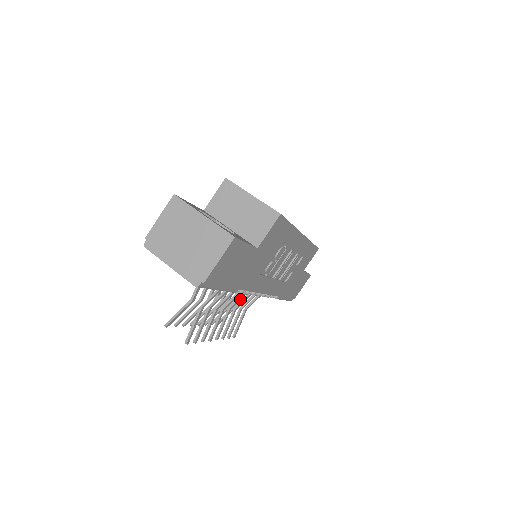
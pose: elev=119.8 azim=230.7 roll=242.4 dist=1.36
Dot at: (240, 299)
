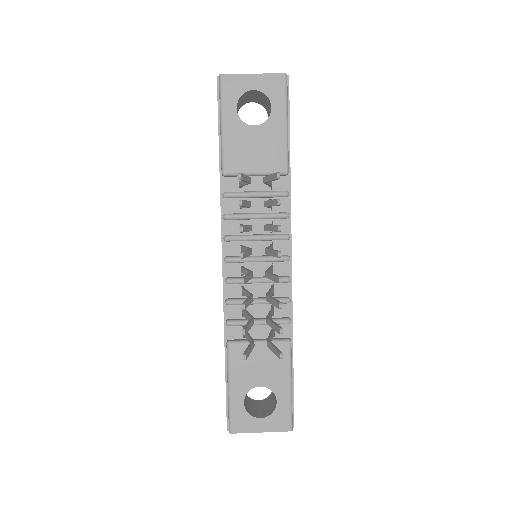
Dot at: occluded
